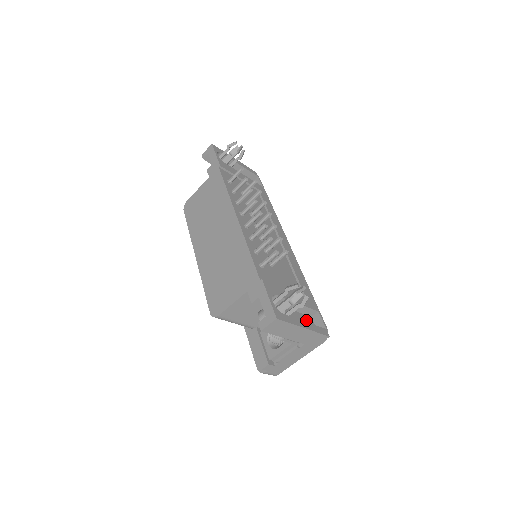
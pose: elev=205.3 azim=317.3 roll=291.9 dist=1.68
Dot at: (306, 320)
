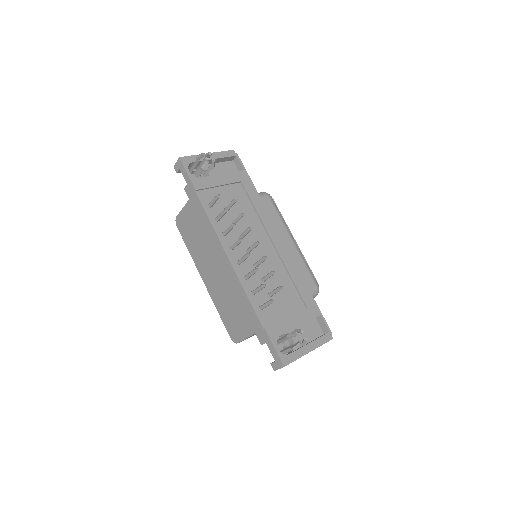
Dot at: (311, 327)
